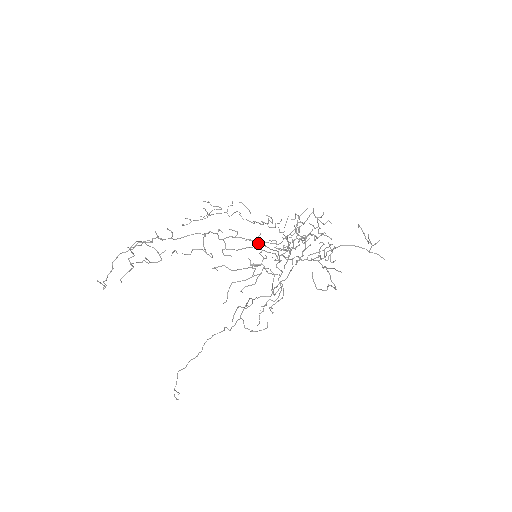
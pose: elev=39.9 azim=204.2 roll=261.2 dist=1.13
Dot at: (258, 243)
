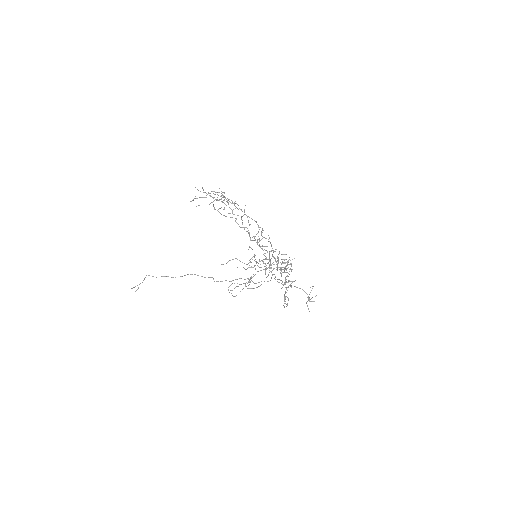
Dot at: occluded
